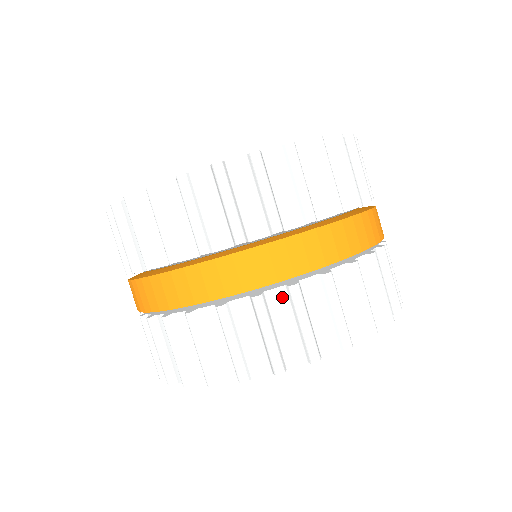
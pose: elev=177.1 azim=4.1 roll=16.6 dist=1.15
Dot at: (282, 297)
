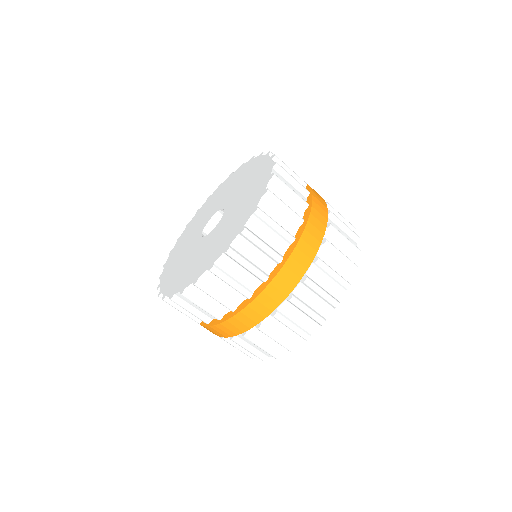
Dot at: (273, 320)
